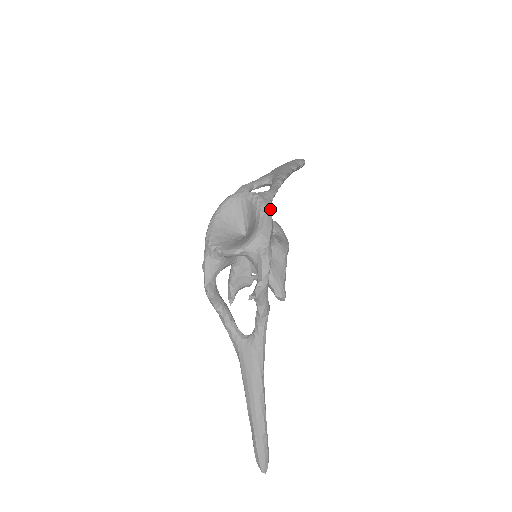
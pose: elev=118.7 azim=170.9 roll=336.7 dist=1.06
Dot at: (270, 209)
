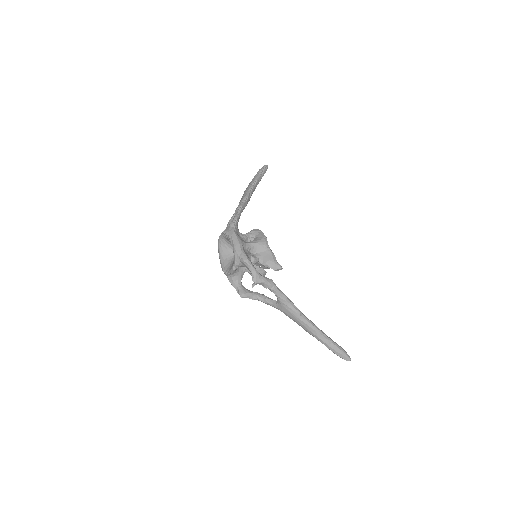
Dot at: (234, 234)
